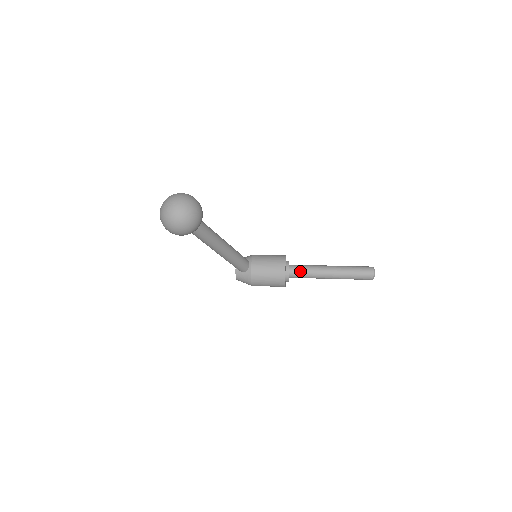
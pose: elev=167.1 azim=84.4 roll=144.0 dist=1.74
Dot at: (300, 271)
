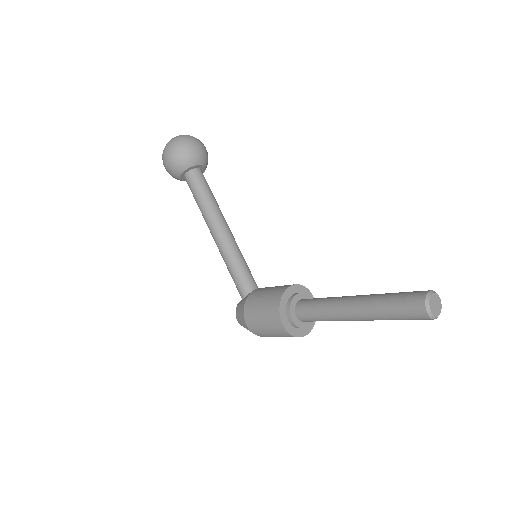
Dot at: (312, 300)
